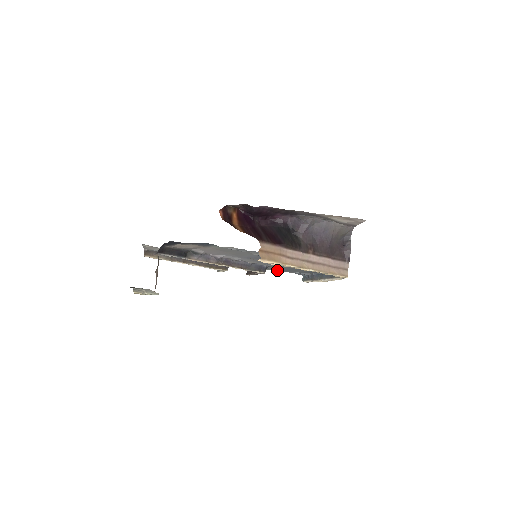
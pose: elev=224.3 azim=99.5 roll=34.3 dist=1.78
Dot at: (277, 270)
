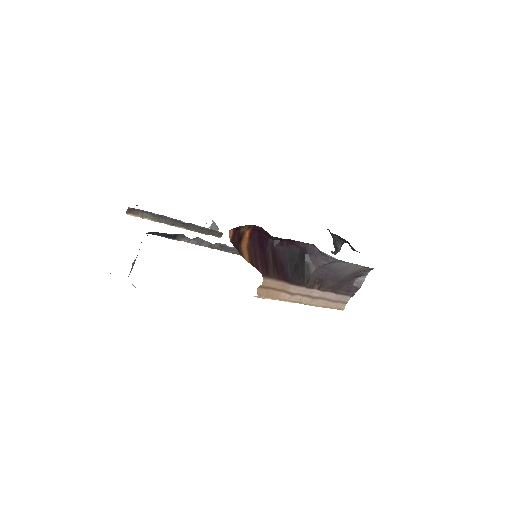
Dot at: occluded
